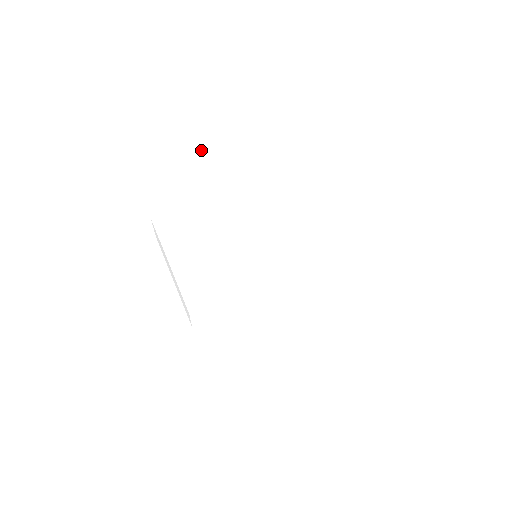
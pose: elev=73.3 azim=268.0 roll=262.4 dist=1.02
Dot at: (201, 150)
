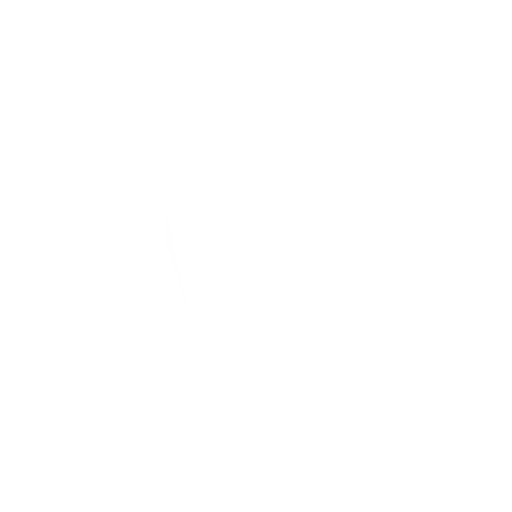
Dot at: (216, 165)
